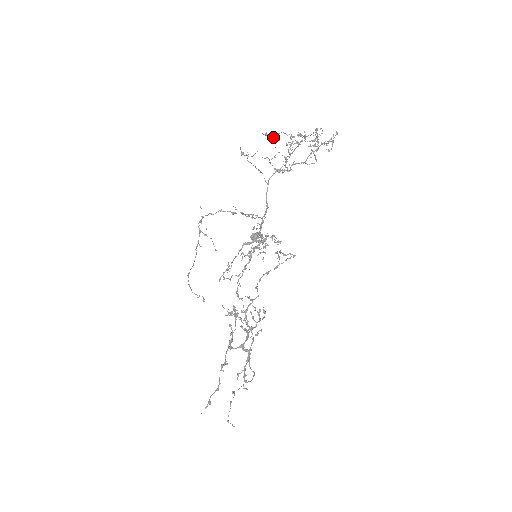
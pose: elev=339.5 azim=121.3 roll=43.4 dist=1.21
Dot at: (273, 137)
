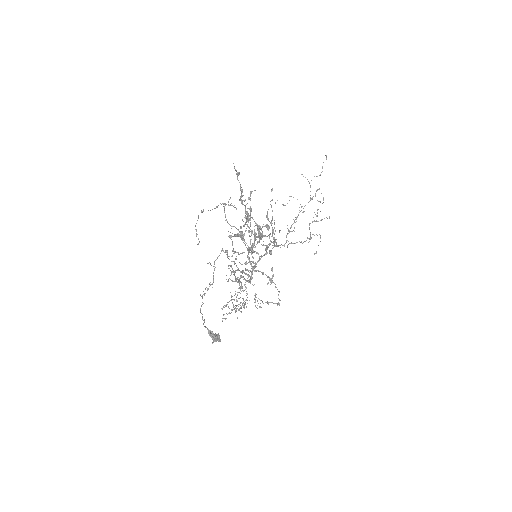
Dot at: occluded
